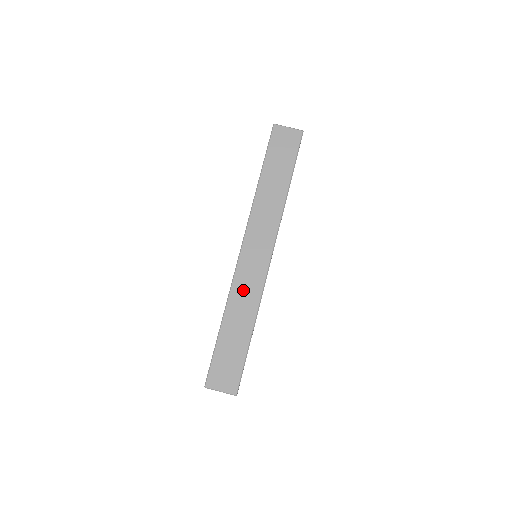
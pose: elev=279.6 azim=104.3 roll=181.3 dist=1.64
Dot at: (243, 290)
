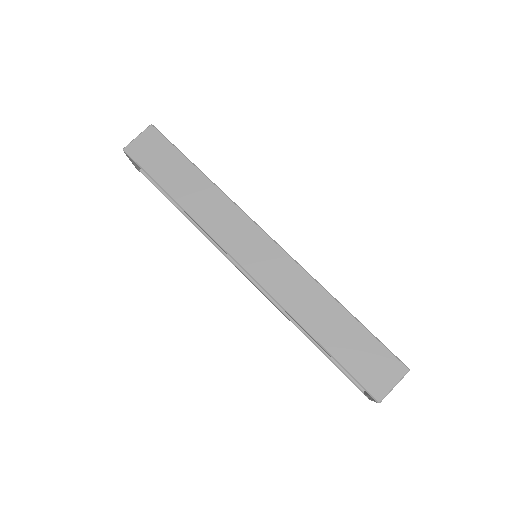
Dot at: (288, 289)
